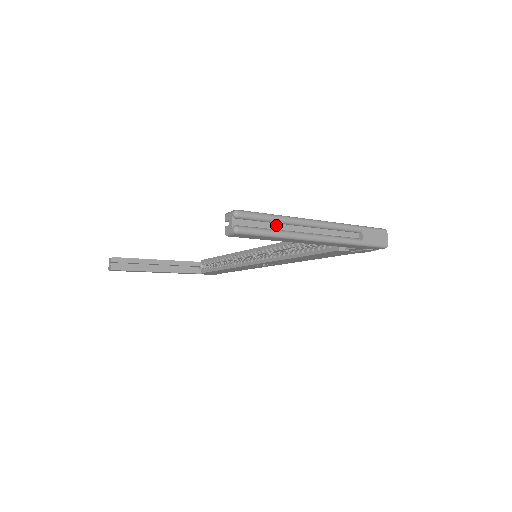
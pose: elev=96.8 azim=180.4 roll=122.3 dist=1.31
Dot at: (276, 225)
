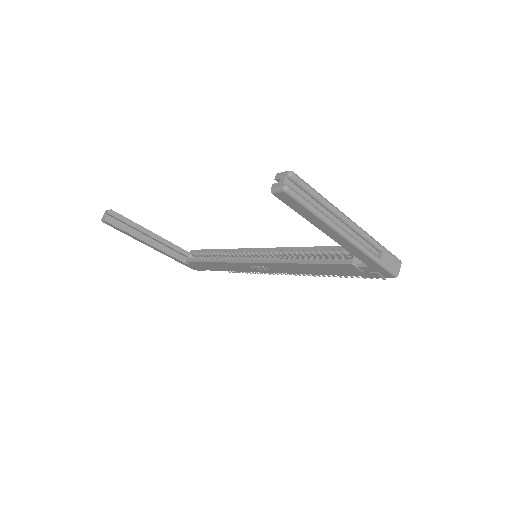
Dot at: (317, 204)
